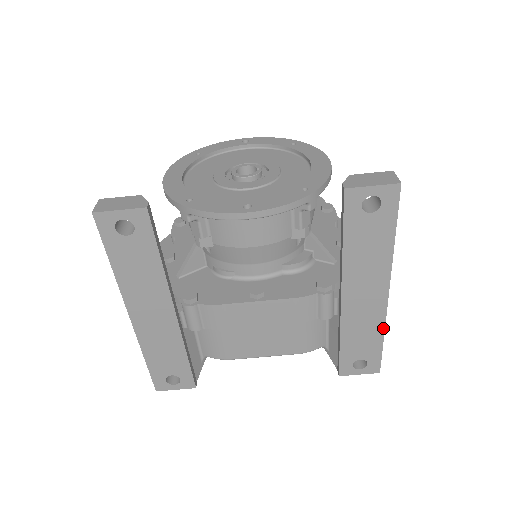
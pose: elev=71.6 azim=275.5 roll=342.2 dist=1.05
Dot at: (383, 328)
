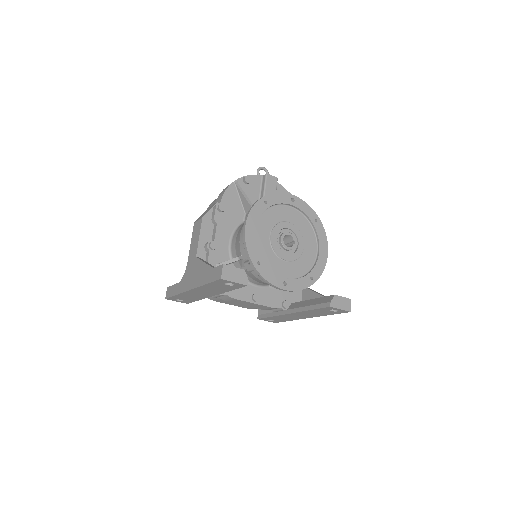
Dot at: occluded
